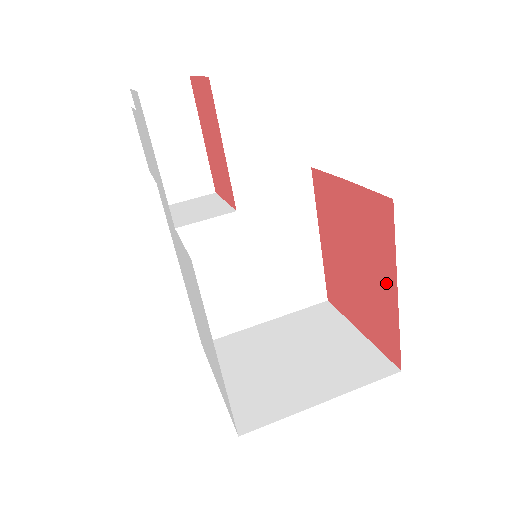
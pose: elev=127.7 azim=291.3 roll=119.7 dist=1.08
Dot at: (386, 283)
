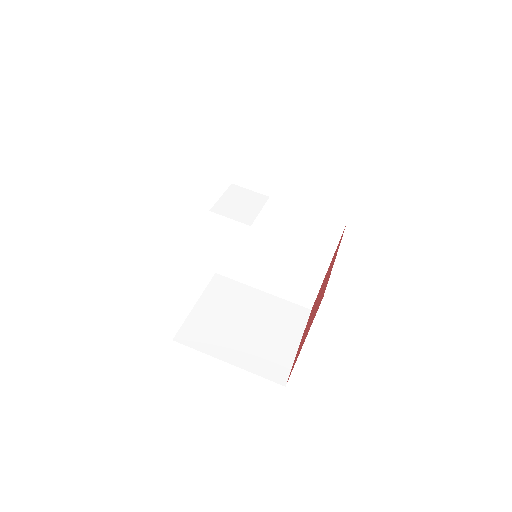
Dot at: occluded
